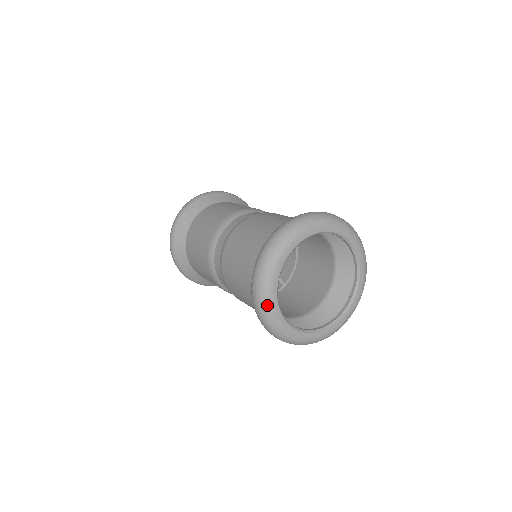
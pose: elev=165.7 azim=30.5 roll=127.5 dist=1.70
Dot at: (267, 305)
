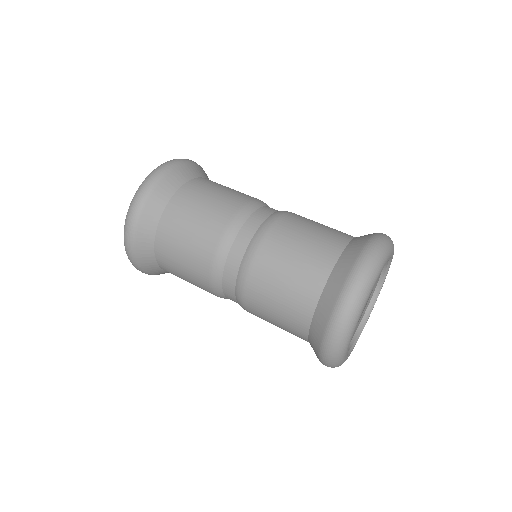
Dot at: occluded
